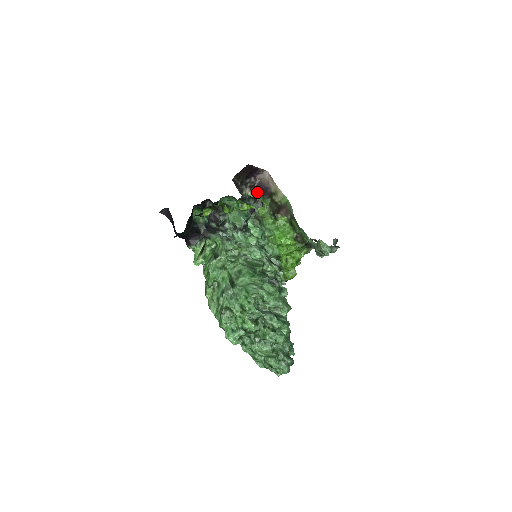
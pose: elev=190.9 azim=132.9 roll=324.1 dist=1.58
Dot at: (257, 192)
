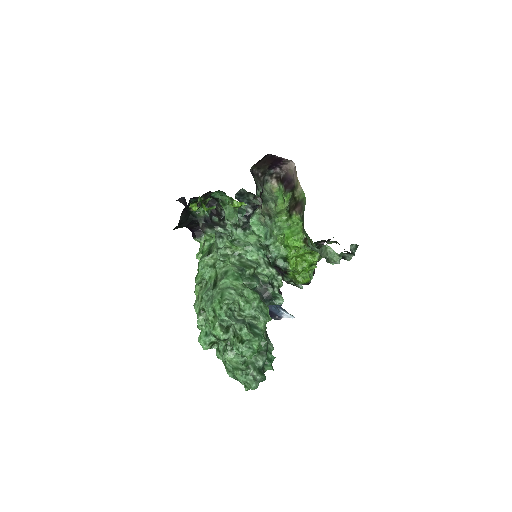
Dot at: (282, 184)
